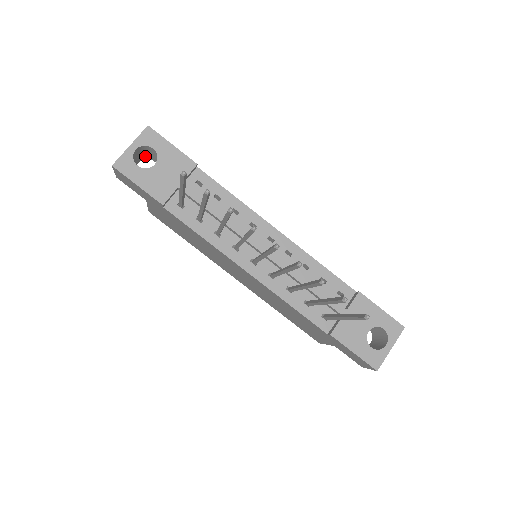
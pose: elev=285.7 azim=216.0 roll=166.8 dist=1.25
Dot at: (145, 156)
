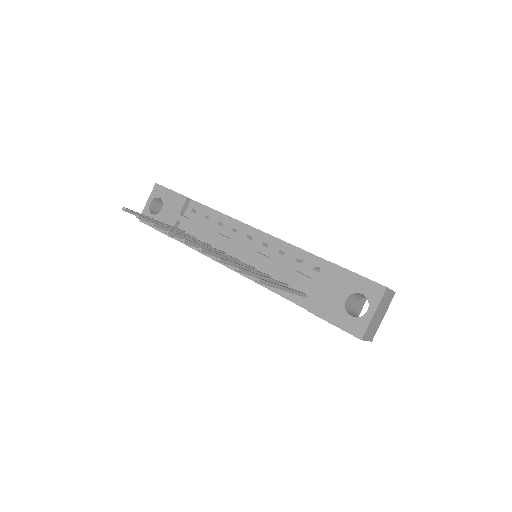
Dot at: occluded
